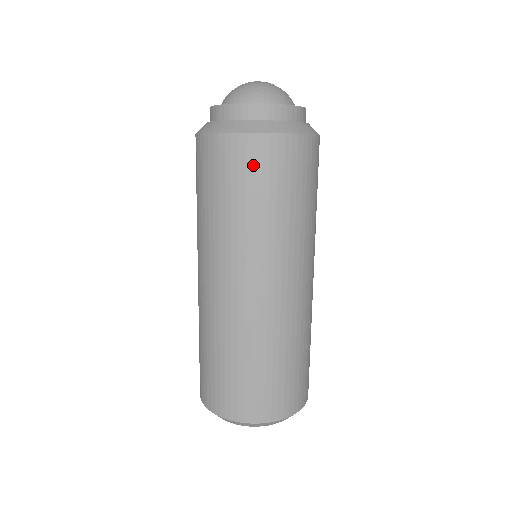
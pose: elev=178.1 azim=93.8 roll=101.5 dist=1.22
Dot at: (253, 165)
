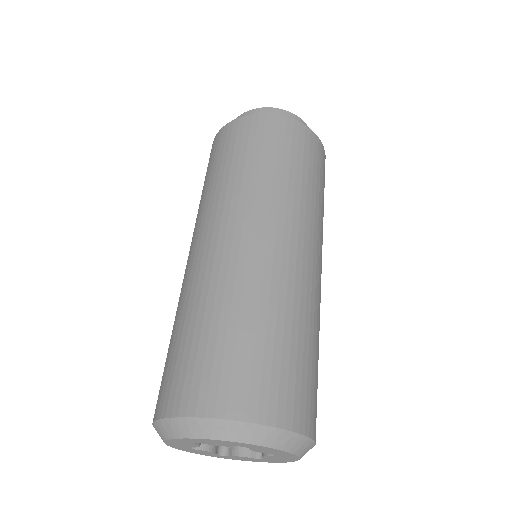
Dot at: (277, 135)
